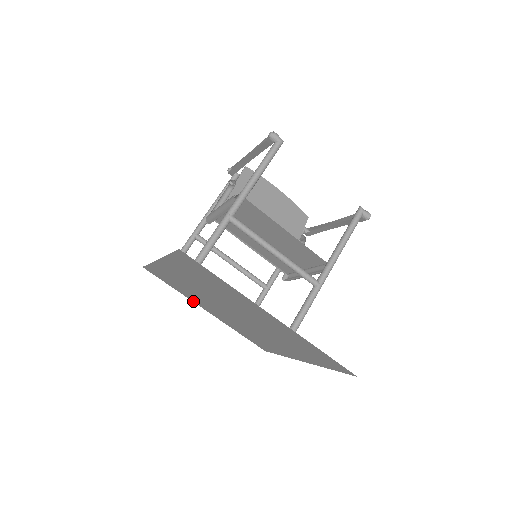
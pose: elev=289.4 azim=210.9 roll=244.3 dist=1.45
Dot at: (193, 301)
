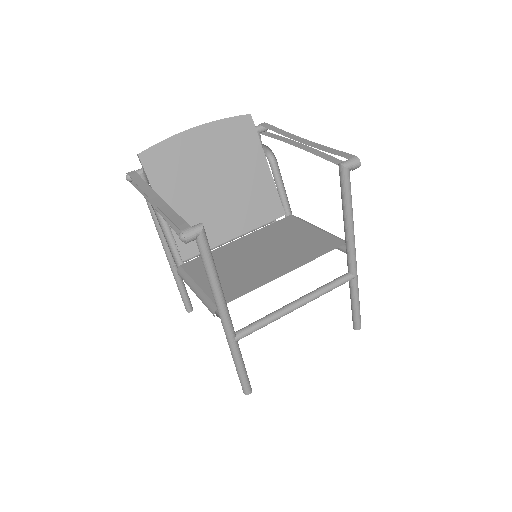
Dot at: occluded
